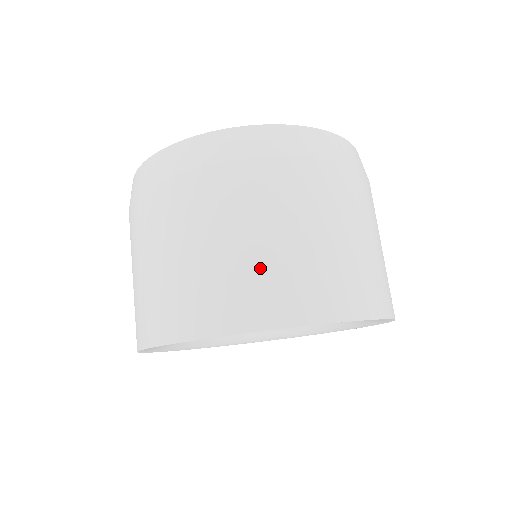
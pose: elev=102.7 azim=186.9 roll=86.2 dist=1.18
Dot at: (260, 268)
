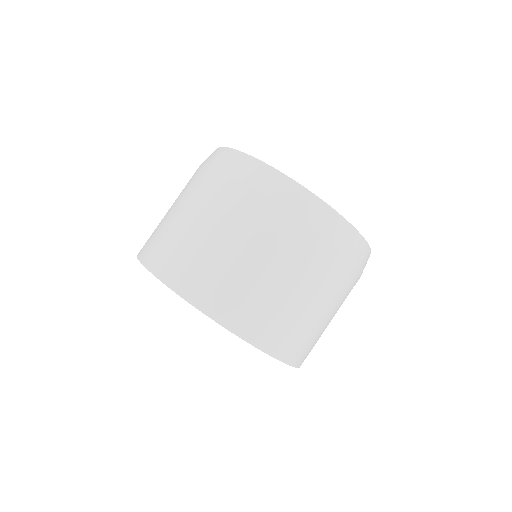
Dot at: (201, 256)
